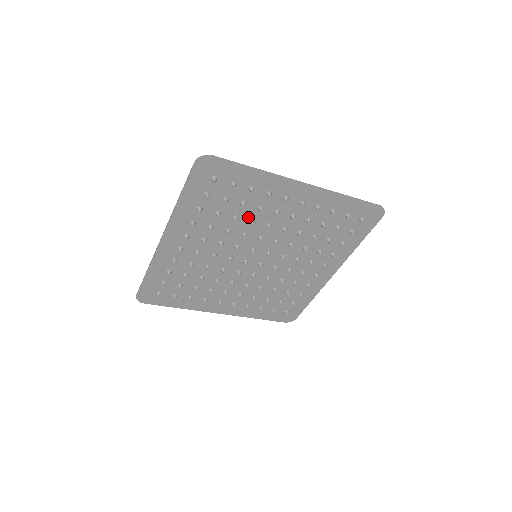
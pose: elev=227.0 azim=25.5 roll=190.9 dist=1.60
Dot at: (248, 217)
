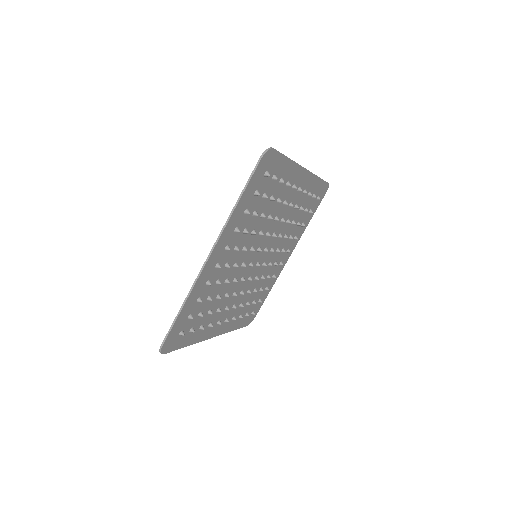
Dot at: (268, 212)
